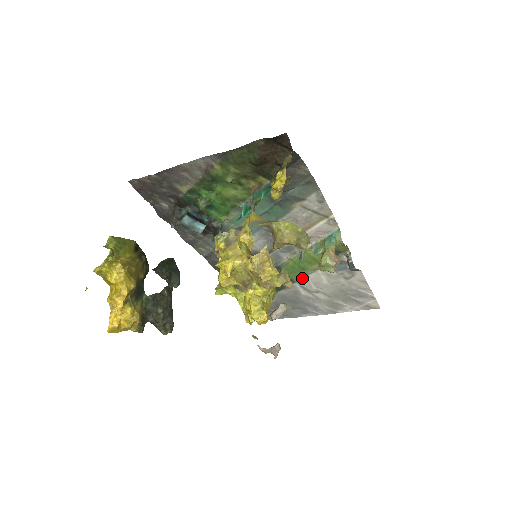
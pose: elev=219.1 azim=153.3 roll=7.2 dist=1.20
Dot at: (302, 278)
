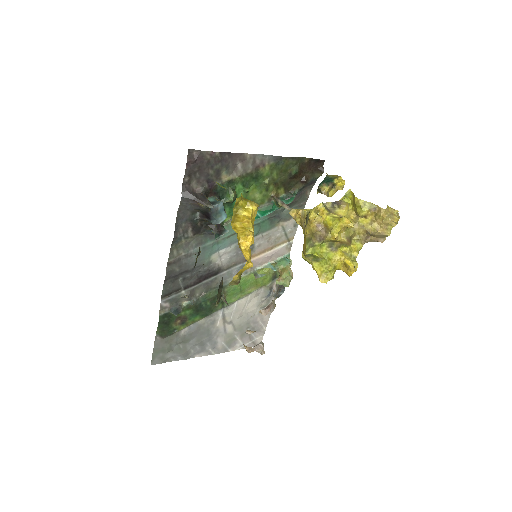
Dot at: (231, 303)
